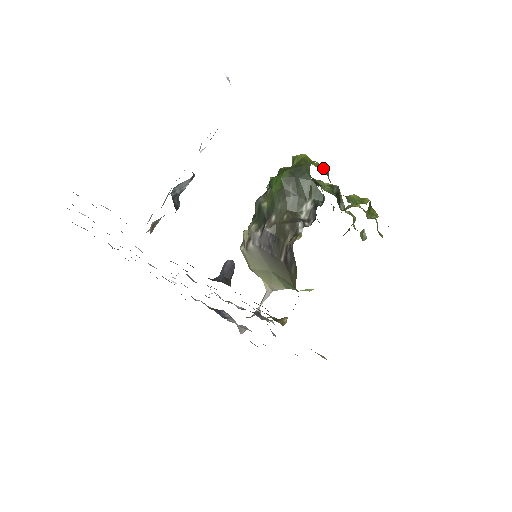
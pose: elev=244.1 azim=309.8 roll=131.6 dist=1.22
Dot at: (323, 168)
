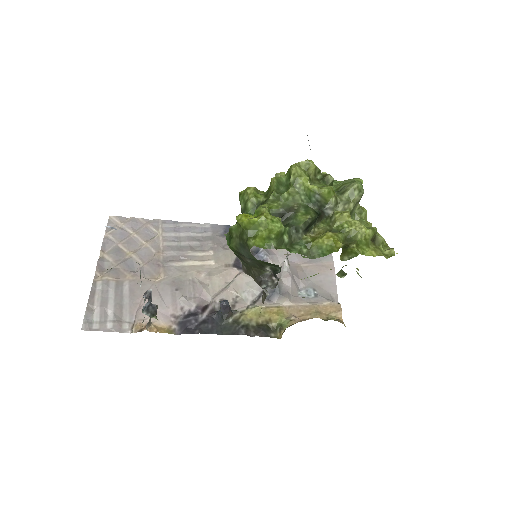
Dot at: (270, 237)
